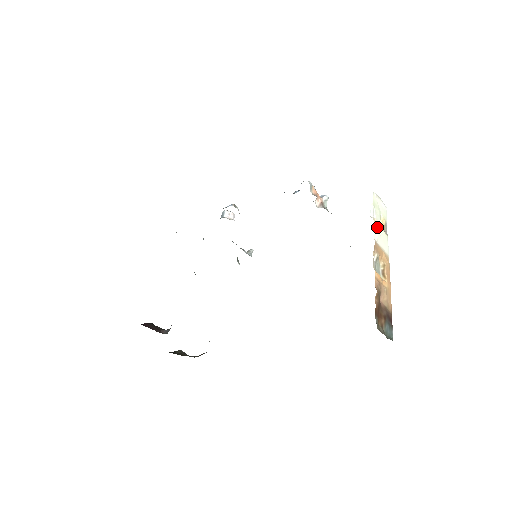
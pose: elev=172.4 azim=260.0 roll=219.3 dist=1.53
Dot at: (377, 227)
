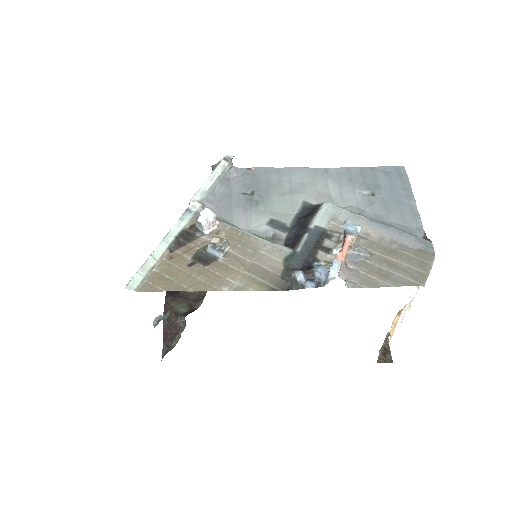
Dot at: occluded
